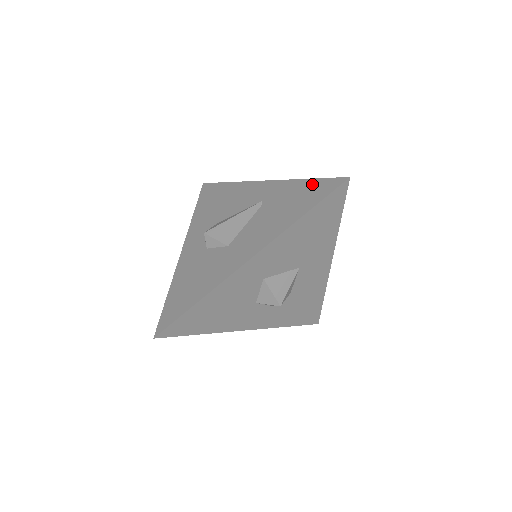
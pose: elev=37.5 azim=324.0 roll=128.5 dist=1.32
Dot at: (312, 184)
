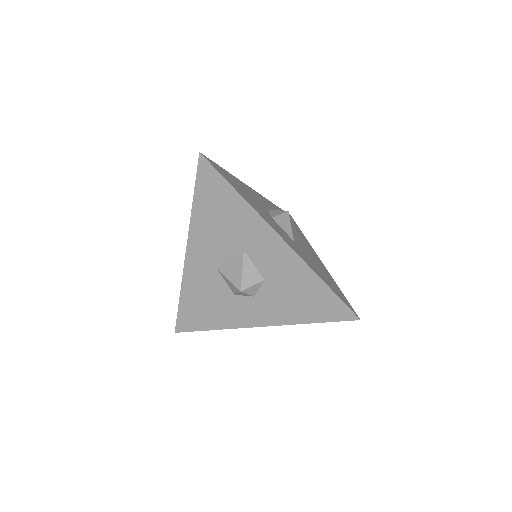
Dot at: occluded
